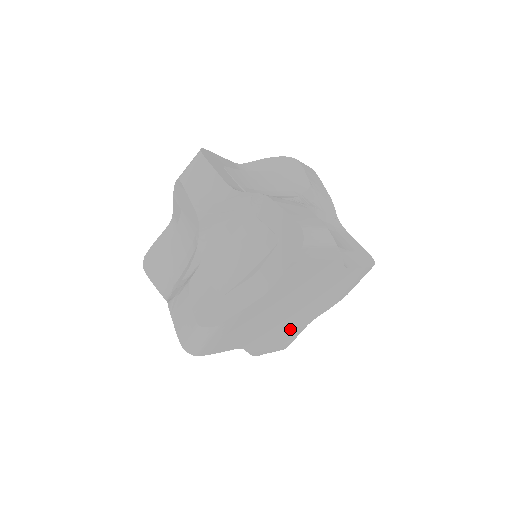
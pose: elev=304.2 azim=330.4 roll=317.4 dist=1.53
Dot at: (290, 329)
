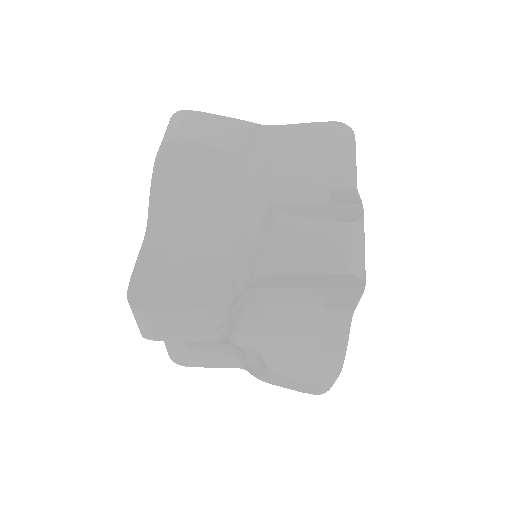
Dot at: occluded
